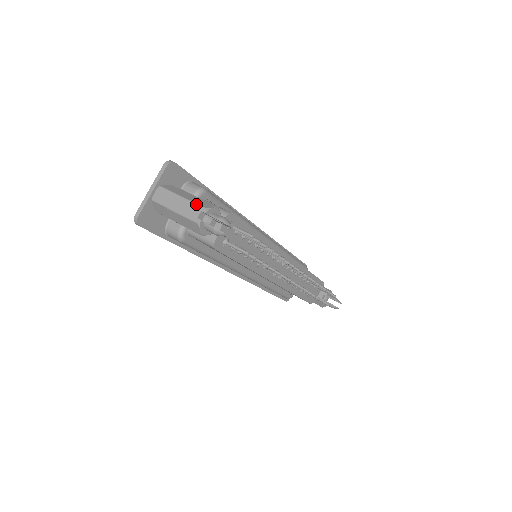
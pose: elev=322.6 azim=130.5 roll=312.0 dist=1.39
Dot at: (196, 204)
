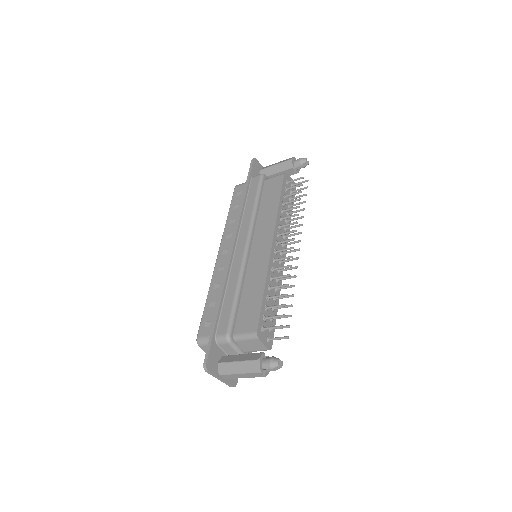
Dot at: occluded
